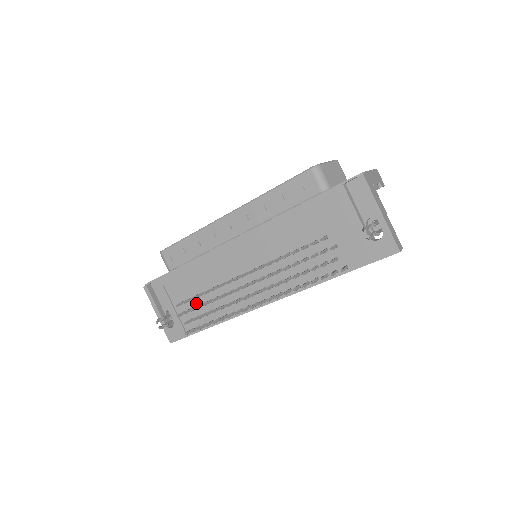
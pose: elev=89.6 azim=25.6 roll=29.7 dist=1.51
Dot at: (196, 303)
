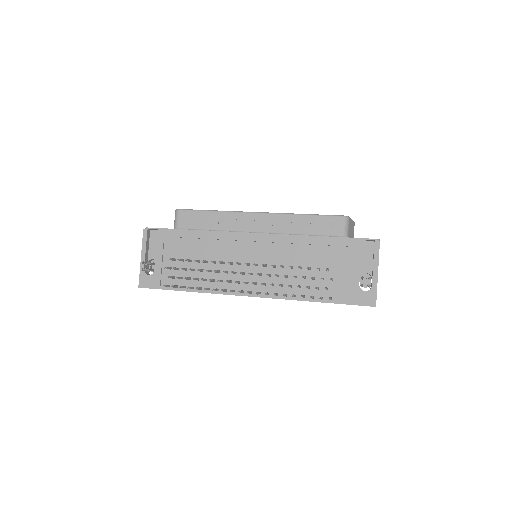
Dot at: (186, 266)
